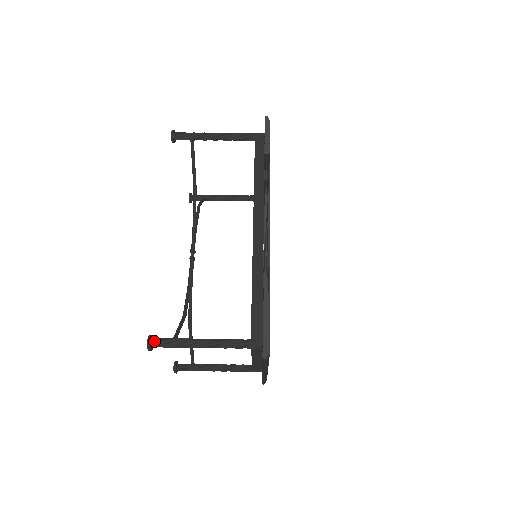
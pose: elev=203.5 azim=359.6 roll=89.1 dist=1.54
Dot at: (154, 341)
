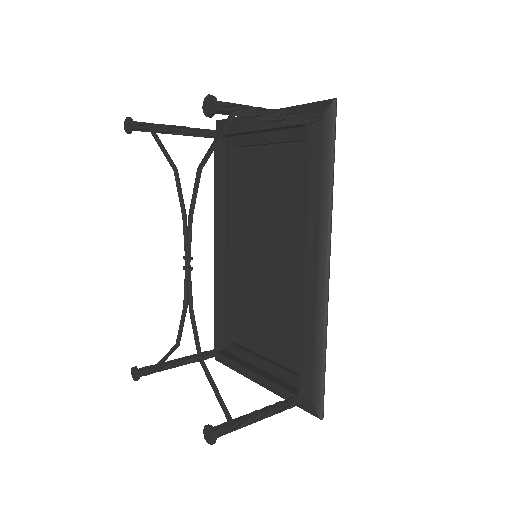
Dot at: (217, 434)
